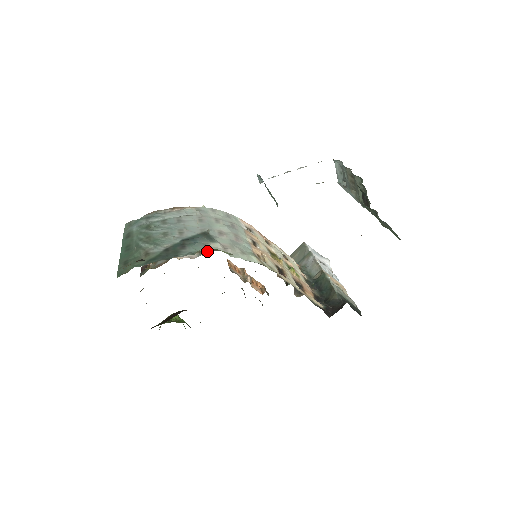
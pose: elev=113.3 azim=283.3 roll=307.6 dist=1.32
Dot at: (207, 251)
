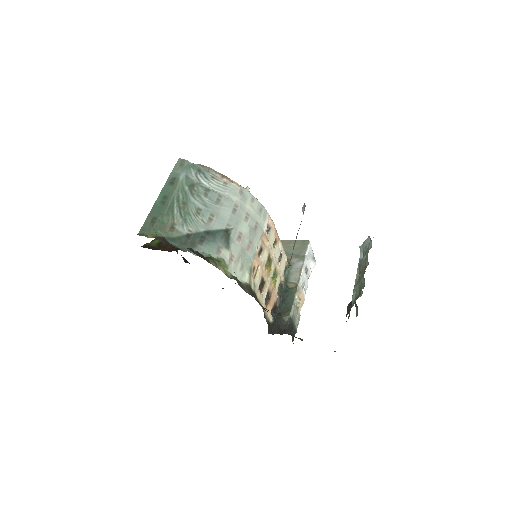
Dot at: occluded
